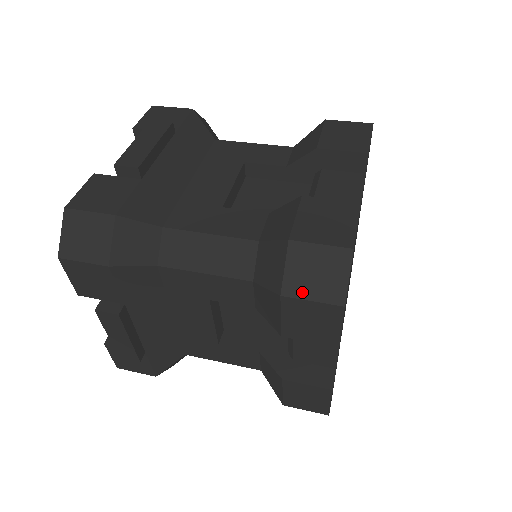
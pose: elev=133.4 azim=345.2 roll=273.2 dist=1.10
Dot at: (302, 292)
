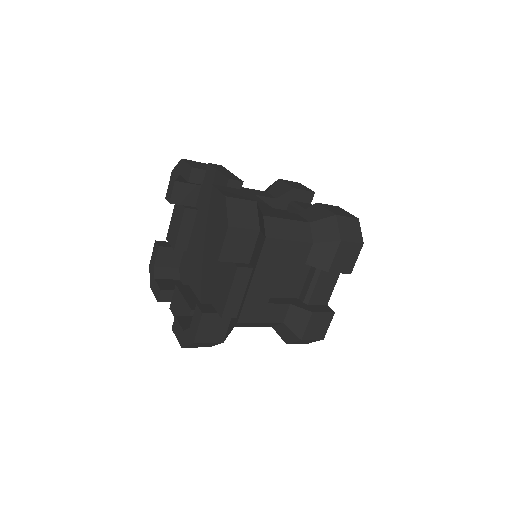
Dot at: (348, 238)
